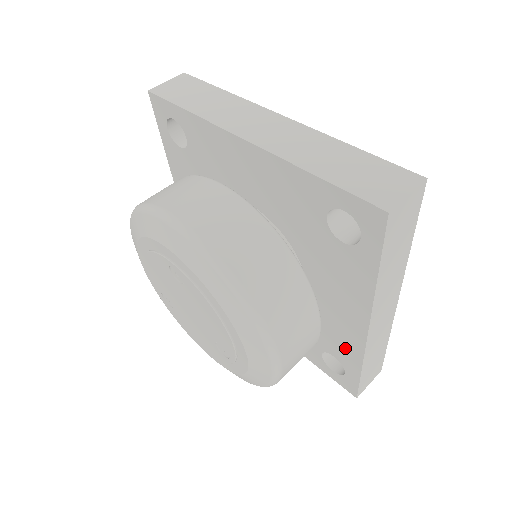
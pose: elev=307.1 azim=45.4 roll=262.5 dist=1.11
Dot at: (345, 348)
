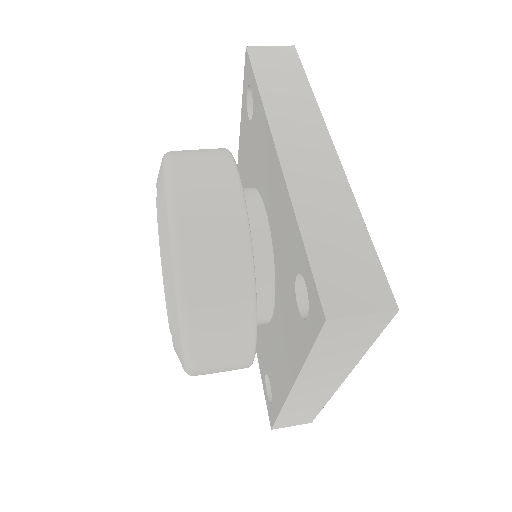
Dot at: (276, 387)
